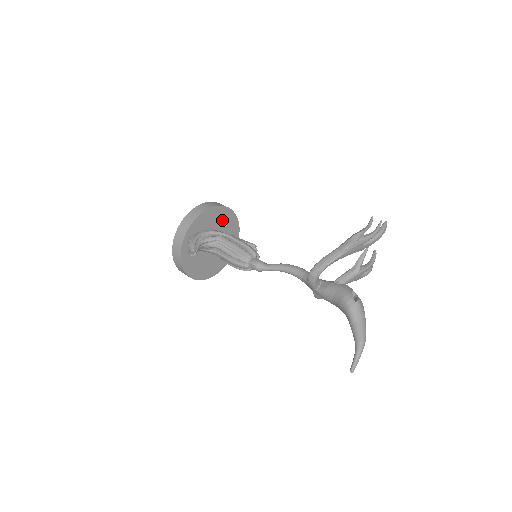
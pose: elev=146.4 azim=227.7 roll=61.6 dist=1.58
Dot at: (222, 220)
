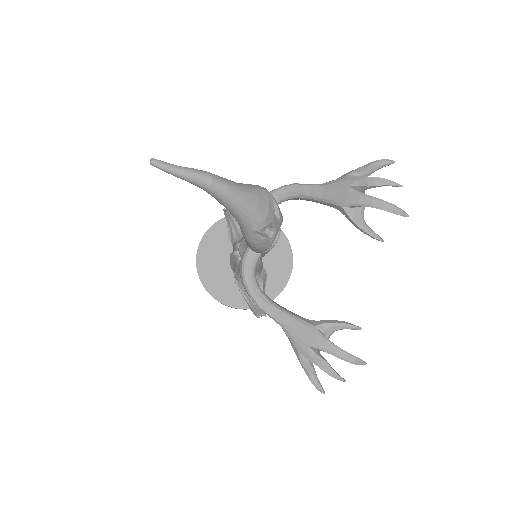
Dot at: (276, 259)
